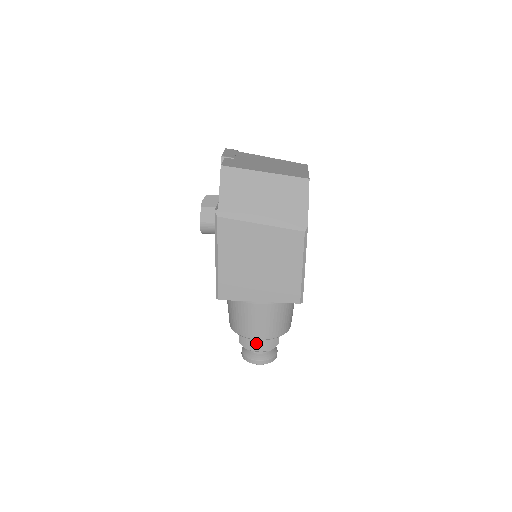
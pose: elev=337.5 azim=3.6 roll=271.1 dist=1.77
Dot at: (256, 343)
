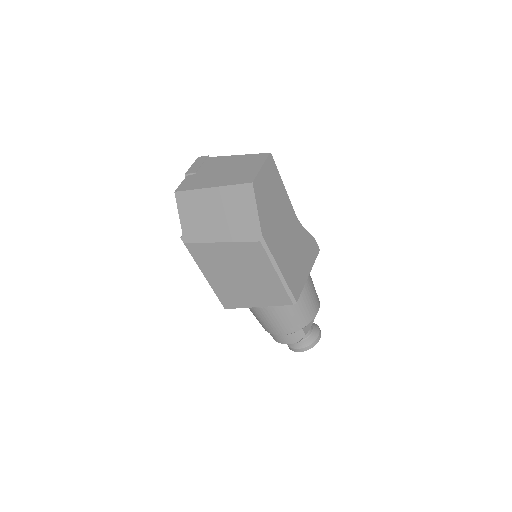
Dot at: (281, 337)
